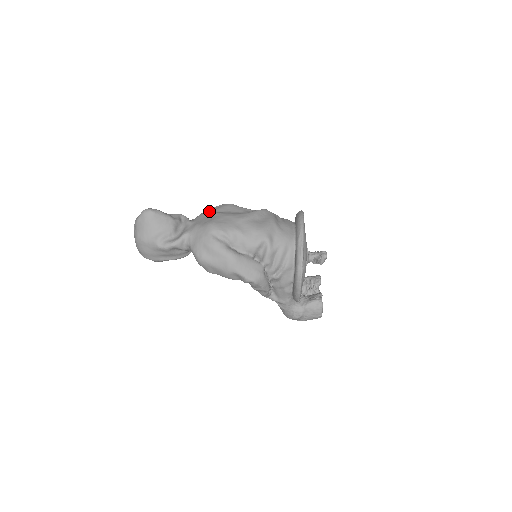
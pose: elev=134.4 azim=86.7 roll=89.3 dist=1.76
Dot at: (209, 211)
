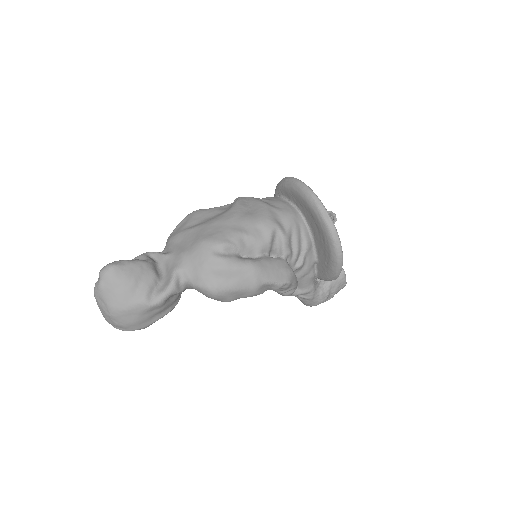
Dot at: (180, 231)
